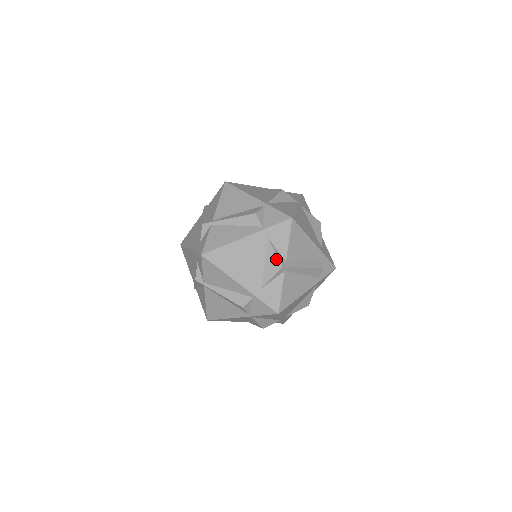
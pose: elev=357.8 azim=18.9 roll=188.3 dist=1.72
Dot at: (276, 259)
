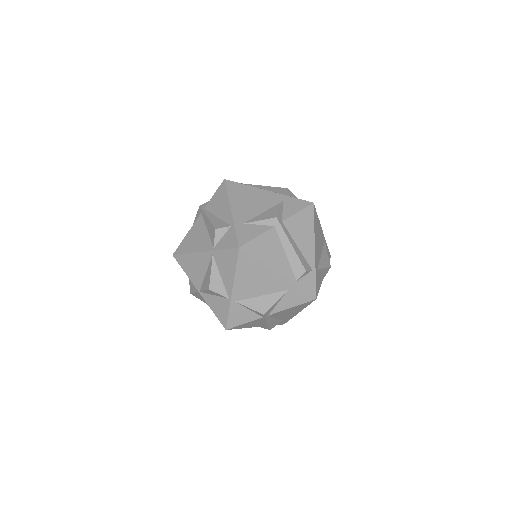
Dot at: (276, 212)
